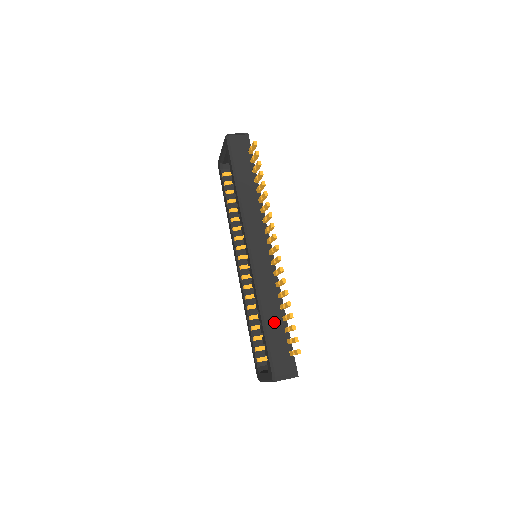
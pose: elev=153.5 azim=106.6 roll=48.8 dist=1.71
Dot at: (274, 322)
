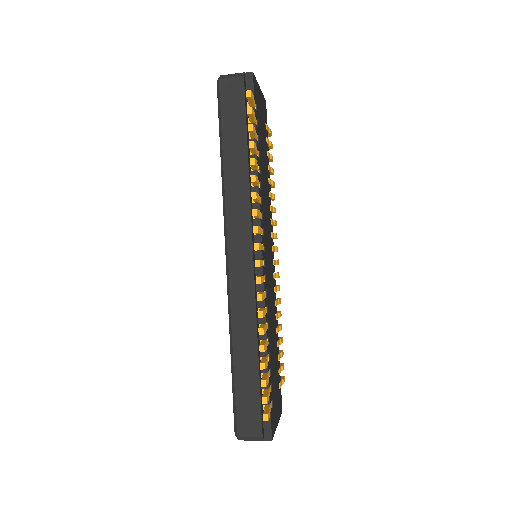
Dot at: (246, 365)
